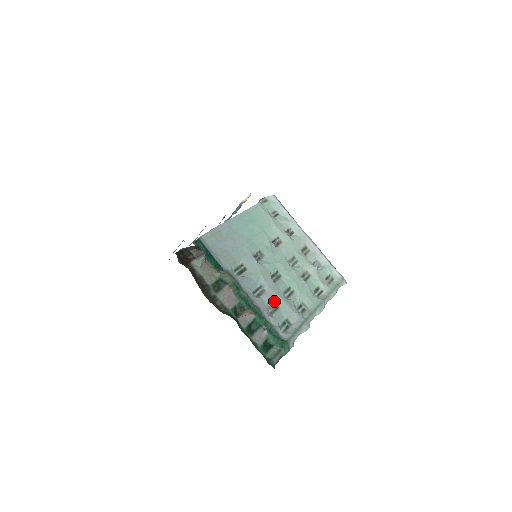
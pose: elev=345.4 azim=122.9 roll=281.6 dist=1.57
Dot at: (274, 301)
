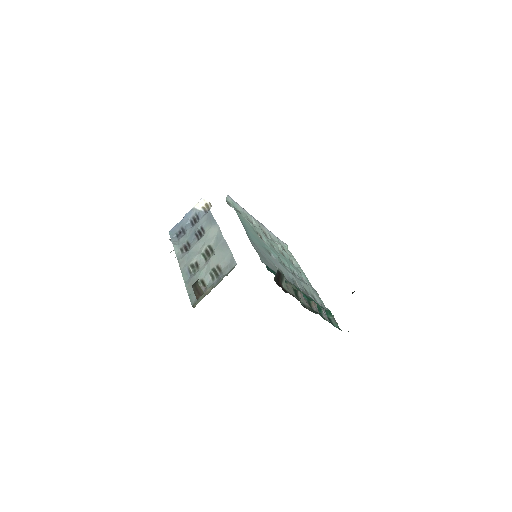
Dot at: (302, 286)
